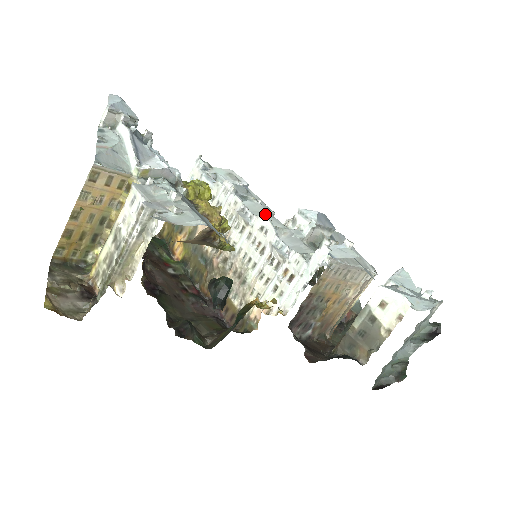
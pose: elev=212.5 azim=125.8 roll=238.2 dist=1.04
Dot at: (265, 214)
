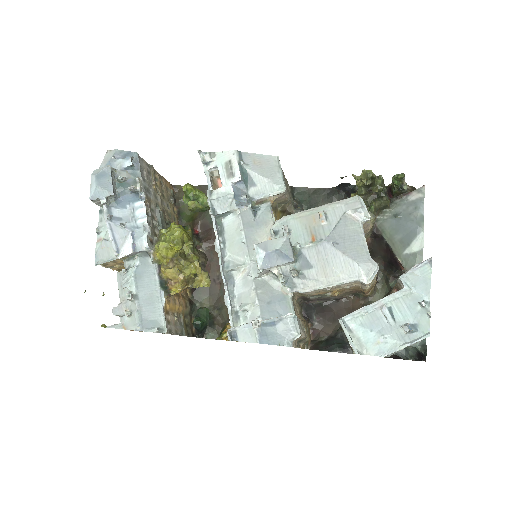
Dot at: (238, 238)
